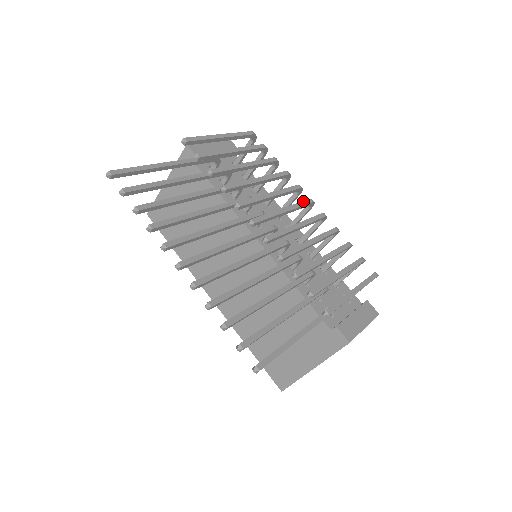
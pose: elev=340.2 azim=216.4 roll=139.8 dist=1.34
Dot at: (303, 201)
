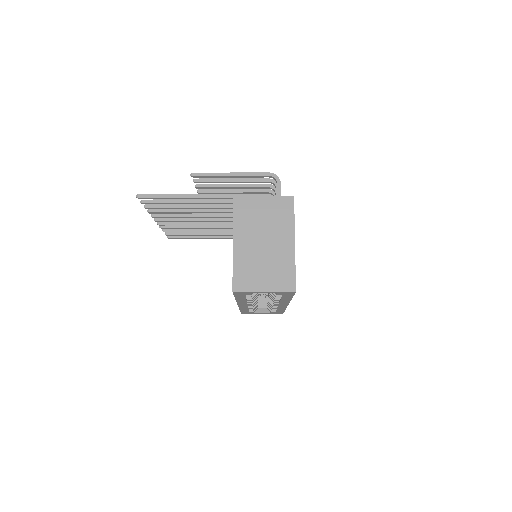
Dot at: occluded
